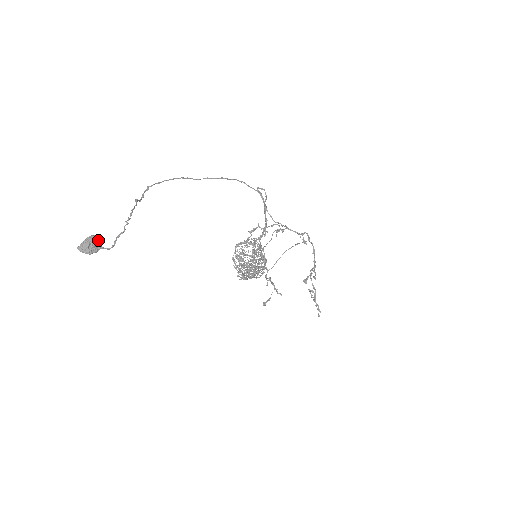
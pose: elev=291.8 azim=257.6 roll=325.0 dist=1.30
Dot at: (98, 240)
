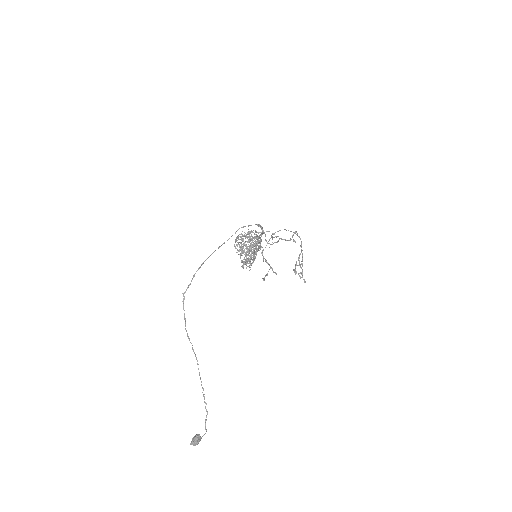
Dot at: (200, 437)
